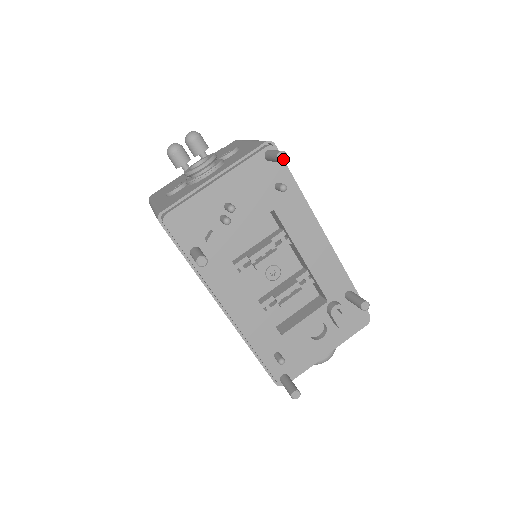
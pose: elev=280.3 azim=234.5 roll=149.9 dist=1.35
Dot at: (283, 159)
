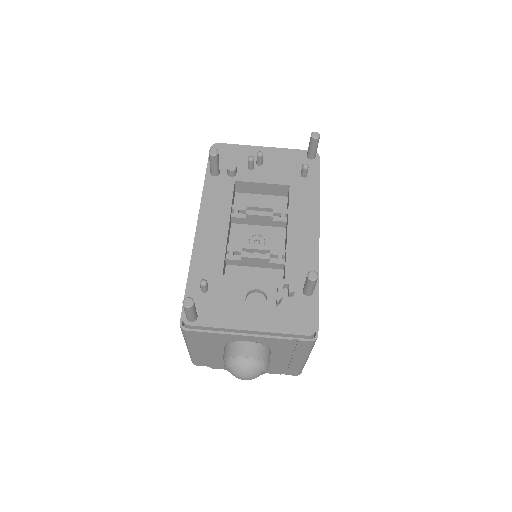
Dot at: (315, 136)
